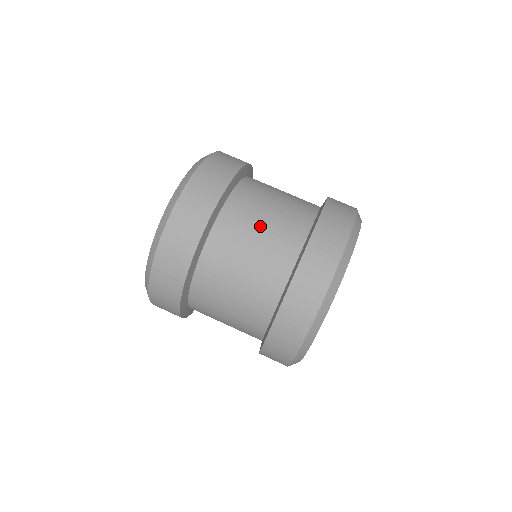
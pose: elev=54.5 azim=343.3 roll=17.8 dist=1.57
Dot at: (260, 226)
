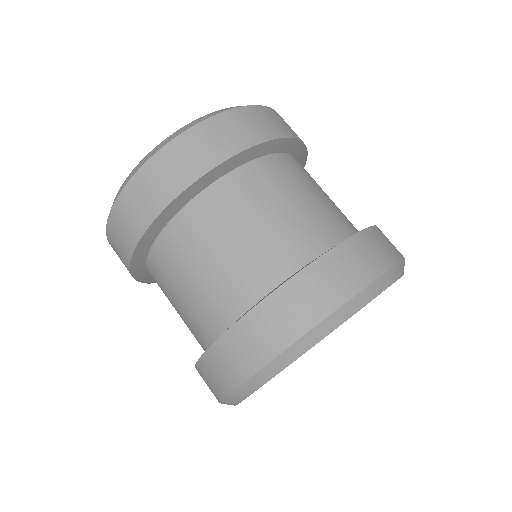
Dot at: (297, 197)
